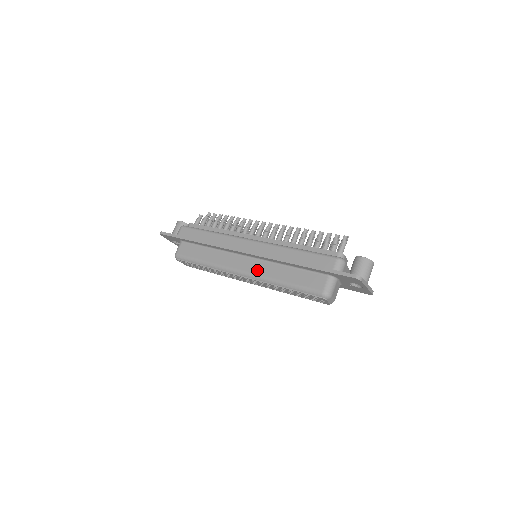
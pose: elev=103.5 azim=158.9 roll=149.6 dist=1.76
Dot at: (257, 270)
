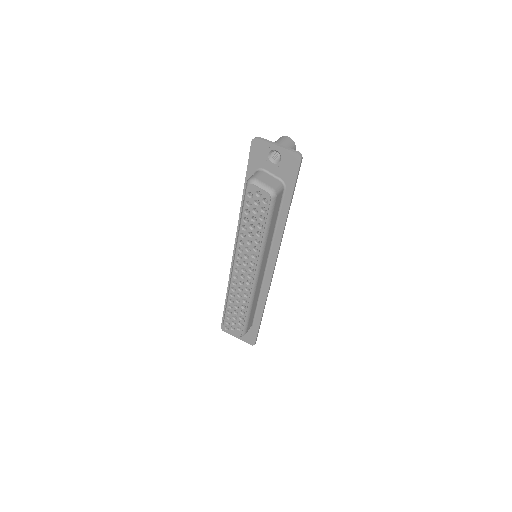
Dot at: occluded
